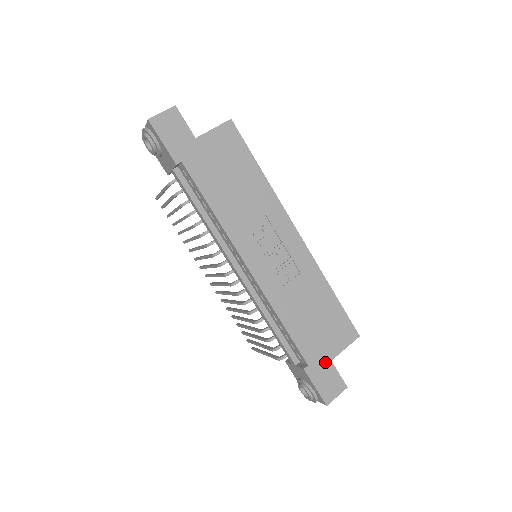
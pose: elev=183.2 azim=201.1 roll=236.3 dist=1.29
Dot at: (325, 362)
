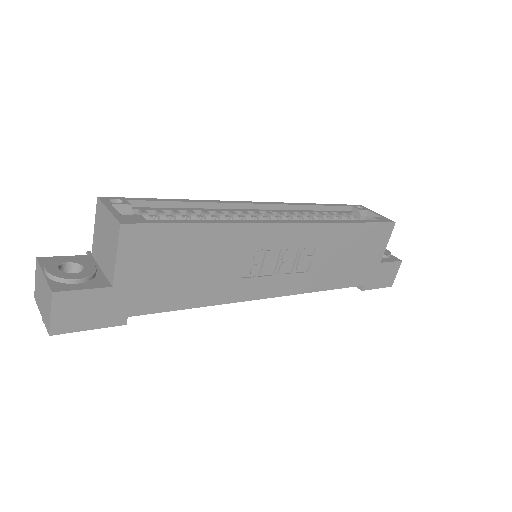
Dot at: (376, 269)
